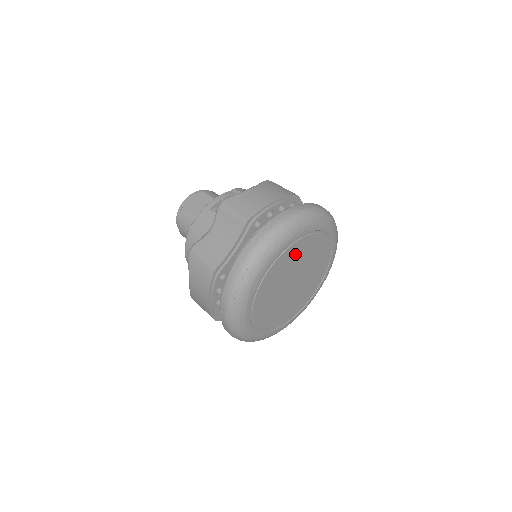
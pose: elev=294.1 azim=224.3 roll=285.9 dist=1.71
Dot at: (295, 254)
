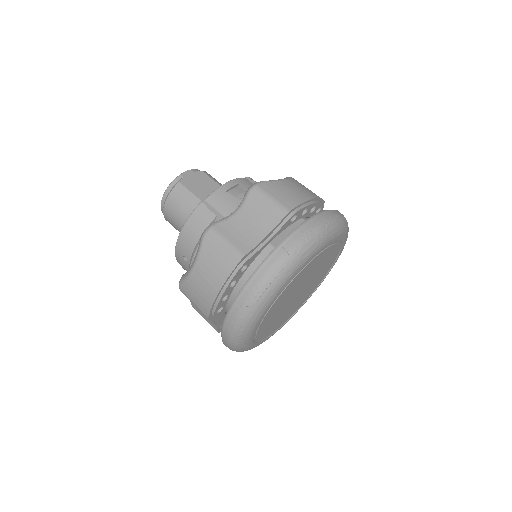
Dot at: (319, 261)
